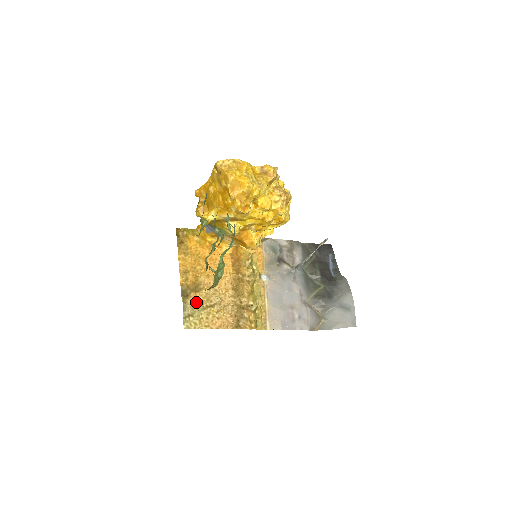
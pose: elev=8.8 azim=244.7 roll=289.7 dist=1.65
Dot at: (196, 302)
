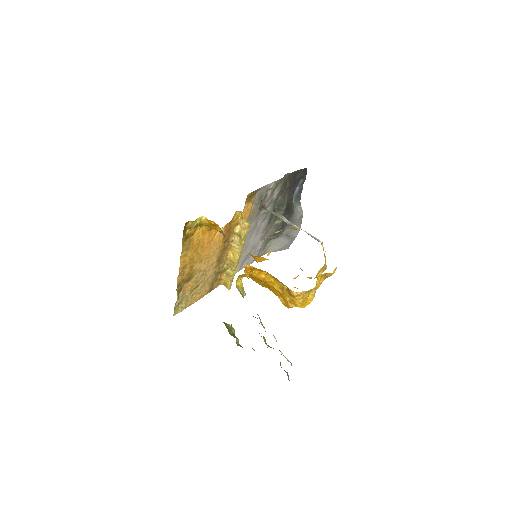
Dot at: (186, 290)
